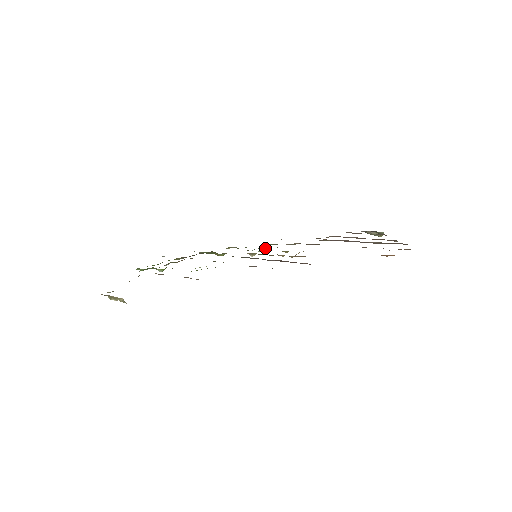
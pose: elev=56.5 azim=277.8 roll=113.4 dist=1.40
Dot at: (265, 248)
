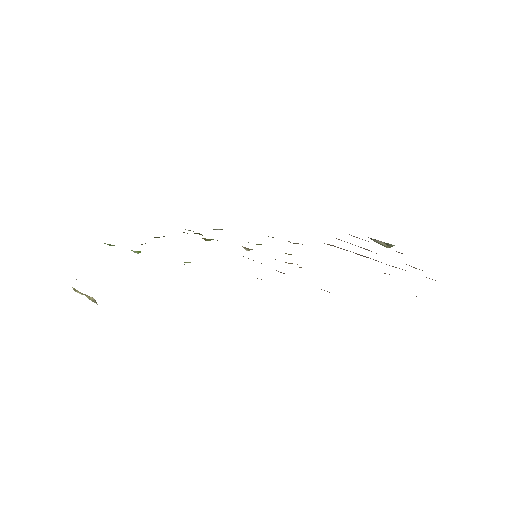
Dot at: occluded
